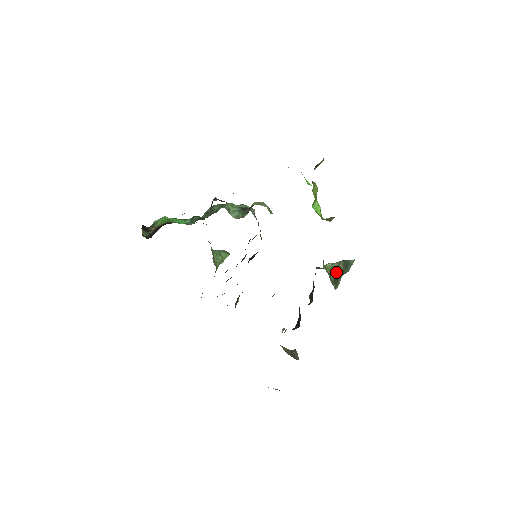
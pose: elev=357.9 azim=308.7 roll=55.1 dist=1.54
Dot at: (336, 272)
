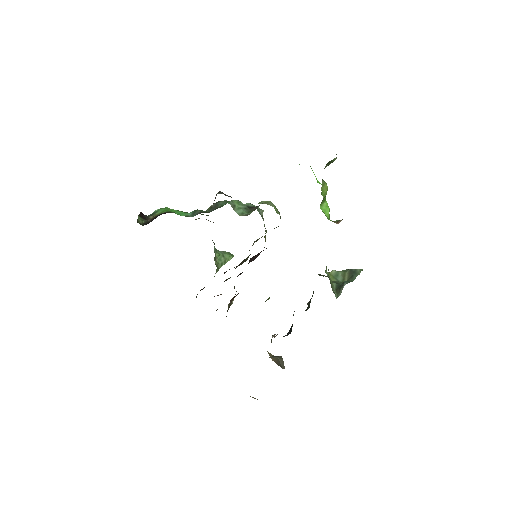
Dot at: (340, 280)
